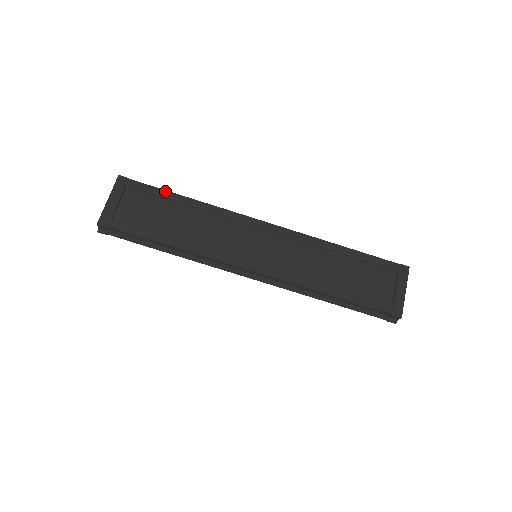
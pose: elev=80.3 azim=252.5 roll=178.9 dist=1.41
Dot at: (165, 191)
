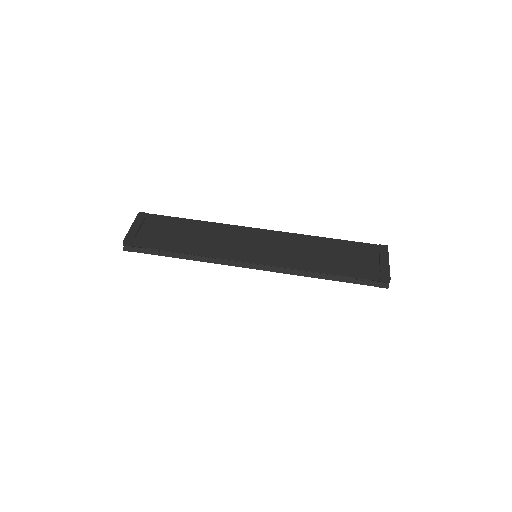
Dot at: (176, 218)
